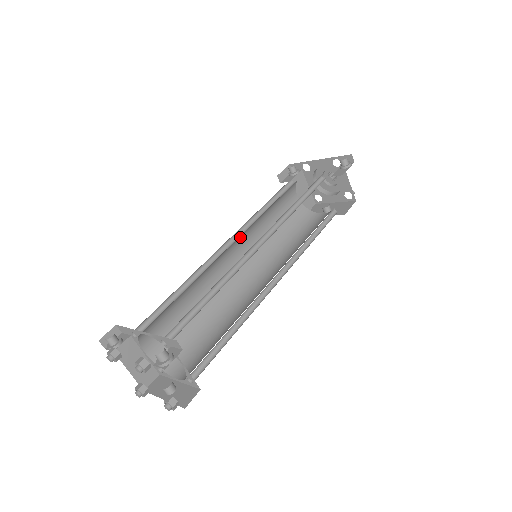
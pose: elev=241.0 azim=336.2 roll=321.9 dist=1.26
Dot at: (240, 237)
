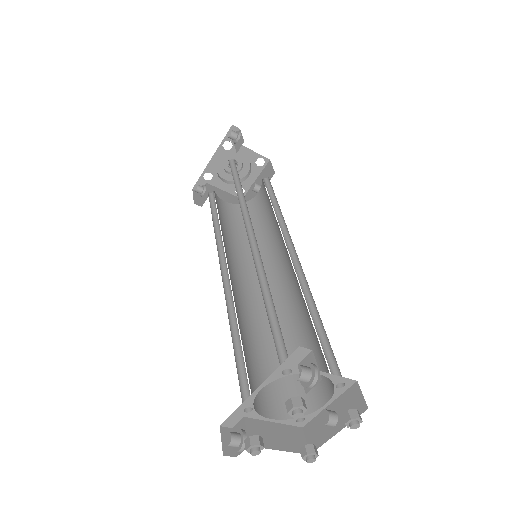
Dot at: occluded
